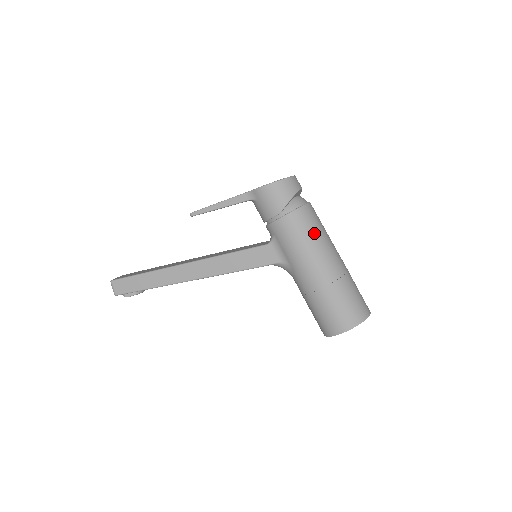
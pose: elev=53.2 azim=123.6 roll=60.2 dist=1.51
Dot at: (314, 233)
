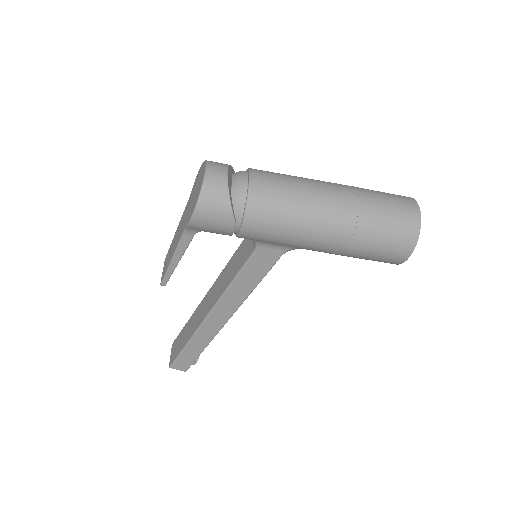
Dot at: (288, 206)
